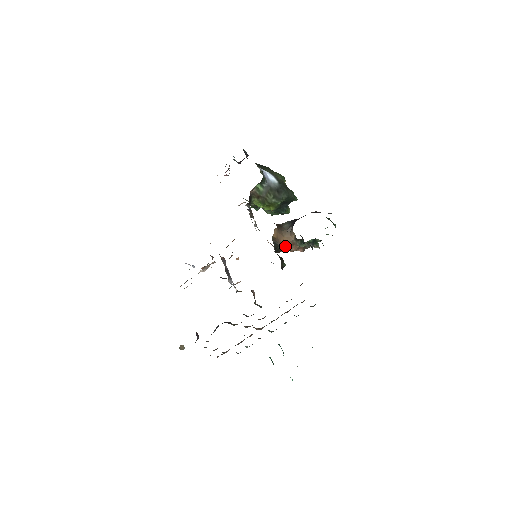
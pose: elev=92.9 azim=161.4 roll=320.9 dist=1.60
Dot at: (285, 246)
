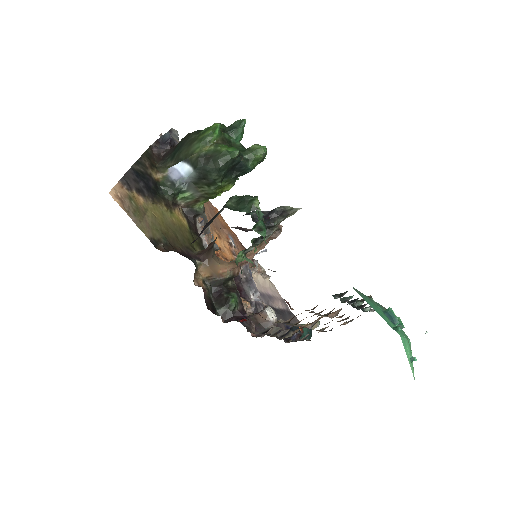
Dot at: (233, 268)
